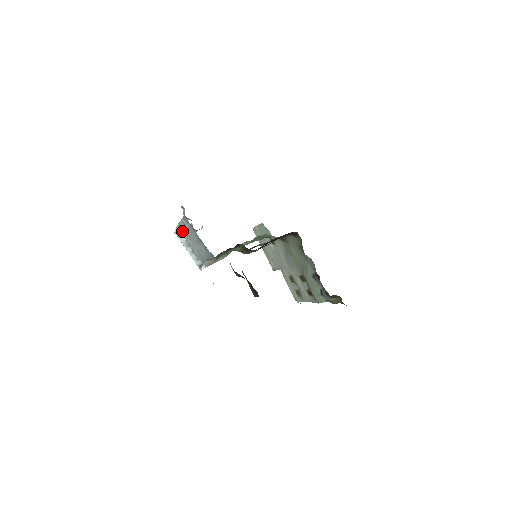
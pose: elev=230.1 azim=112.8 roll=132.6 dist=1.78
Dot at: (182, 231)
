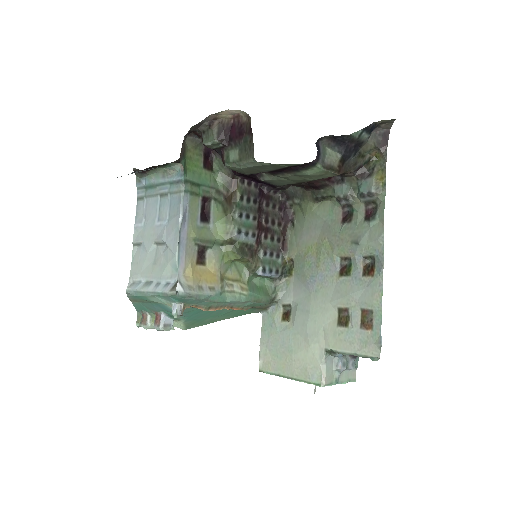
Dot at: (138, 267)
